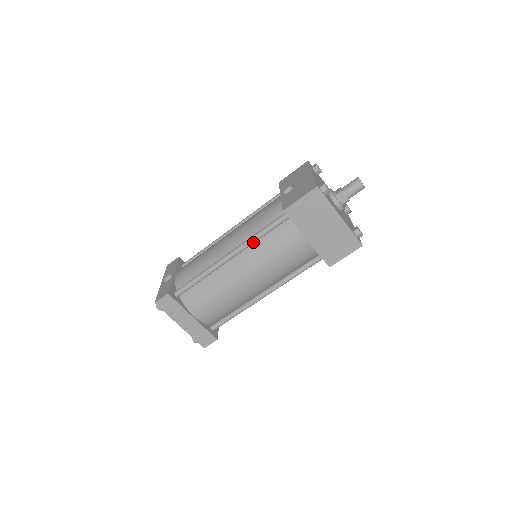
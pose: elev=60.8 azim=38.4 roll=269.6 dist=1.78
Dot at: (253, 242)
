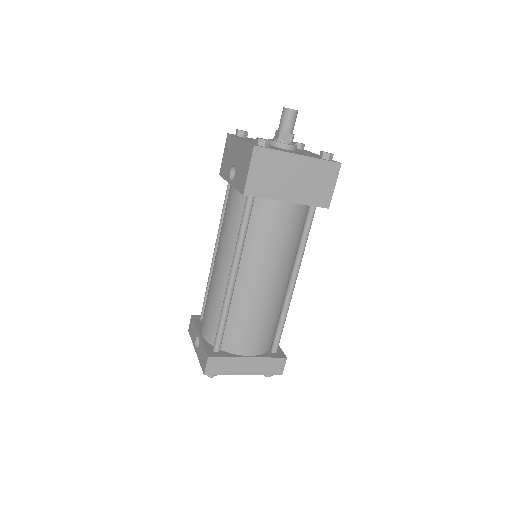
Dot at: (242, 246)
